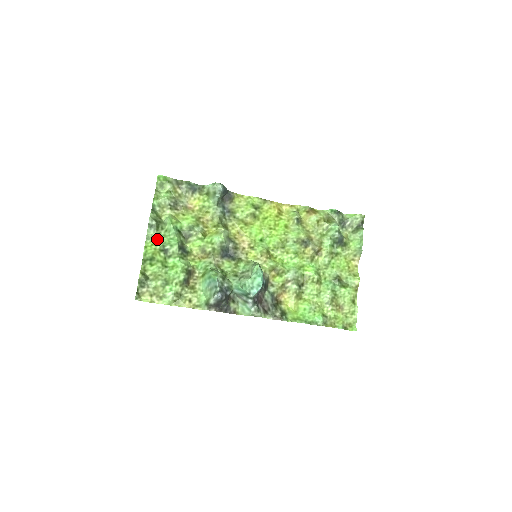
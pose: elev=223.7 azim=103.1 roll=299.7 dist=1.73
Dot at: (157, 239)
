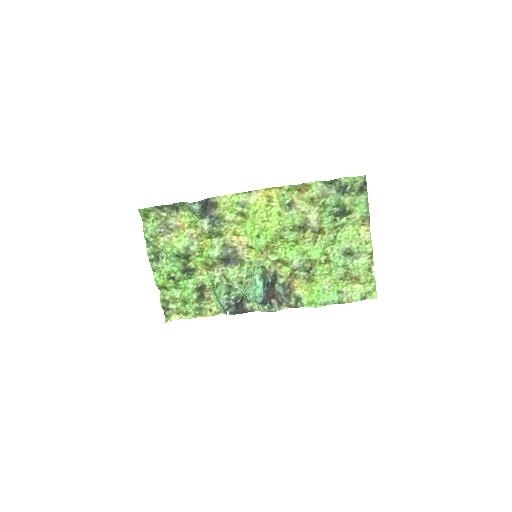
Dot at: (162, 269)
